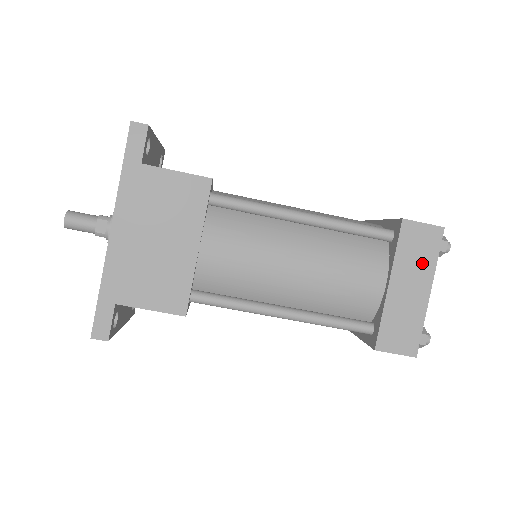
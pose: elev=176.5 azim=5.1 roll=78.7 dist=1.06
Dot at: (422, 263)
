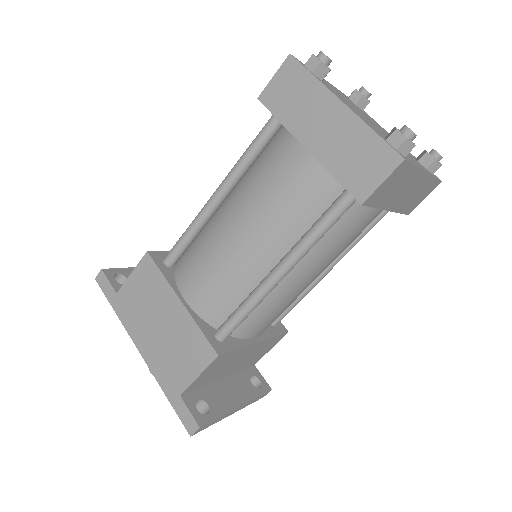
Dot at: (308, 98)
